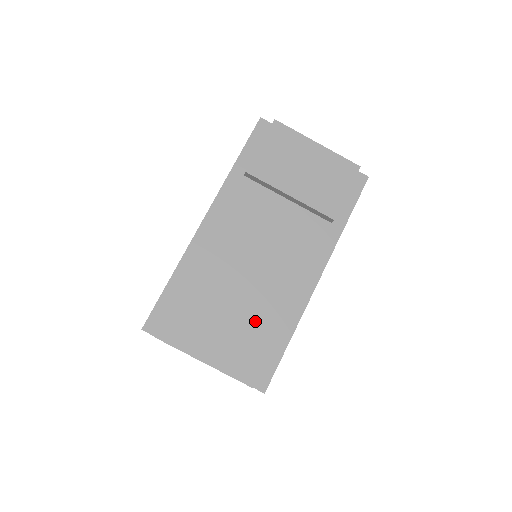
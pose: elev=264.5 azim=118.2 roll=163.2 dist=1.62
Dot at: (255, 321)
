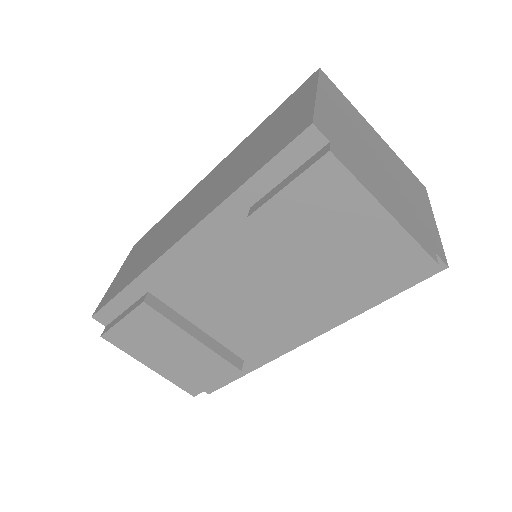
Dot at: (211, 359)
